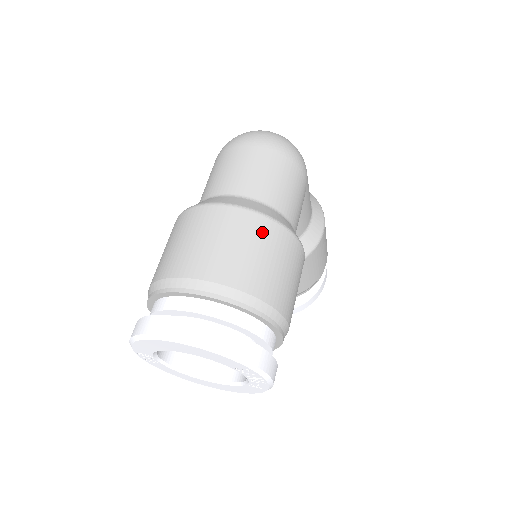
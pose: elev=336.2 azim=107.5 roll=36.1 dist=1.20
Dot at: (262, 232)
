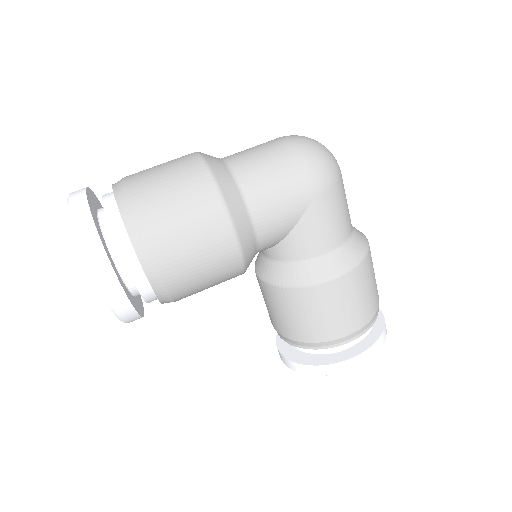
Dot at: (192, 178)
